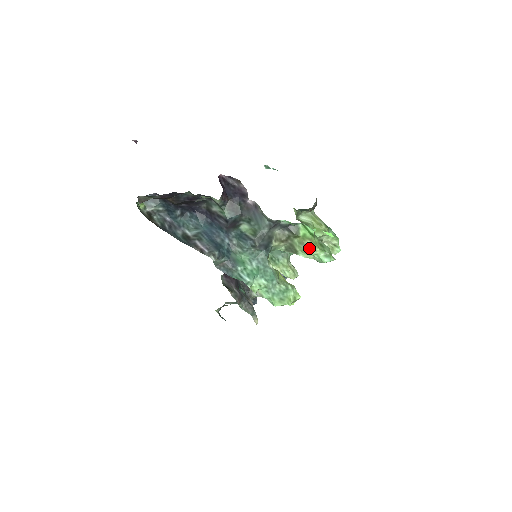
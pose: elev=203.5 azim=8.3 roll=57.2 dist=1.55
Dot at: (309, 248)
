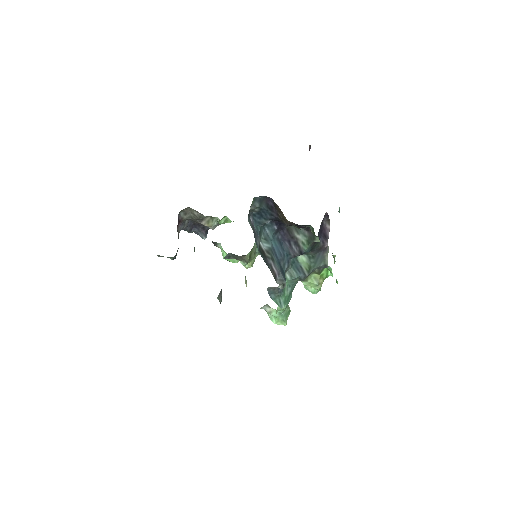
Dot at: (319, 285)
